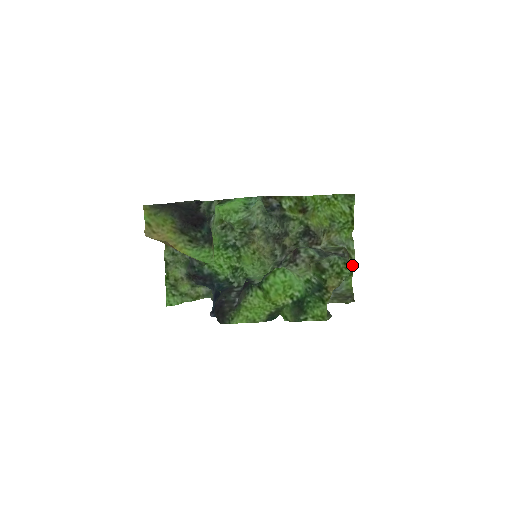
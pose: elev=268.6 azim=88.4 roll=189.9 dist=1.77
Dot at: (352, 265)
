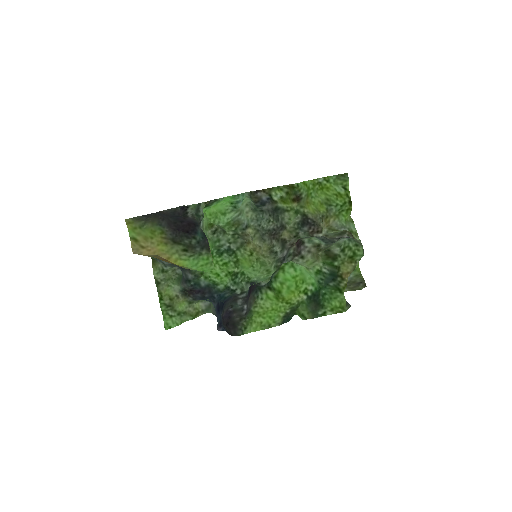
Dot at: occluded
